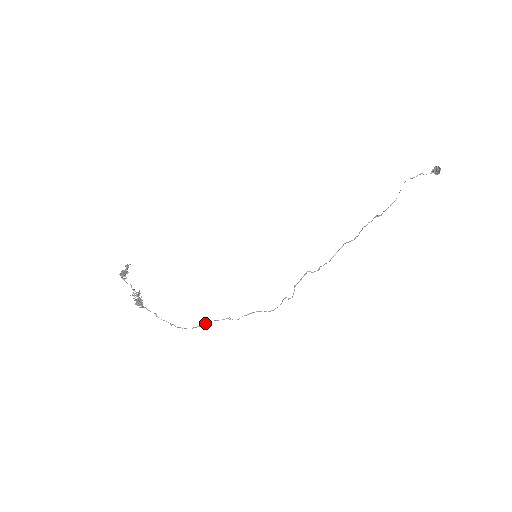
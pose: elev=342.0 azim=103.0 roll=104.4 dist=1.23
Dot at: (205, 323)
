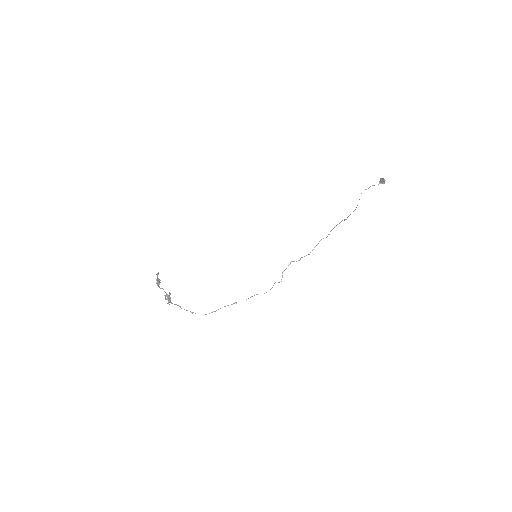
Dot at: occluded
